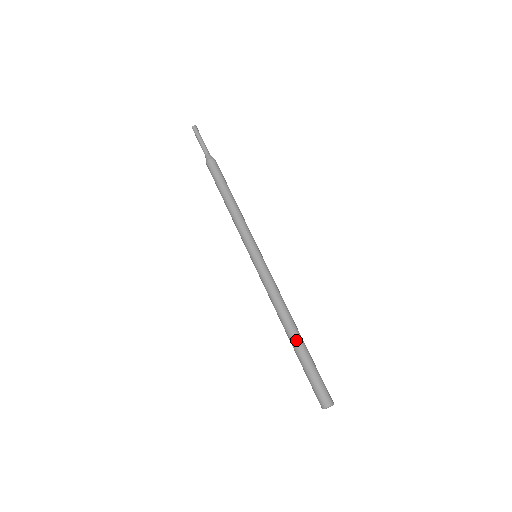
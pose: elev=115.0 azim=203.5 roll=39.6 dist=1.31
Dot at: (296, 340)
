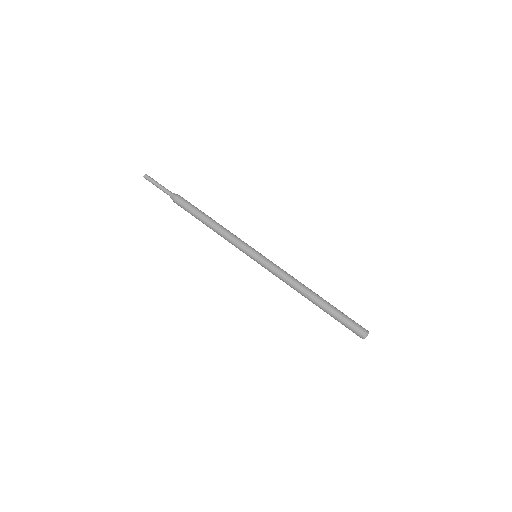
Dot at: (321, 301)
